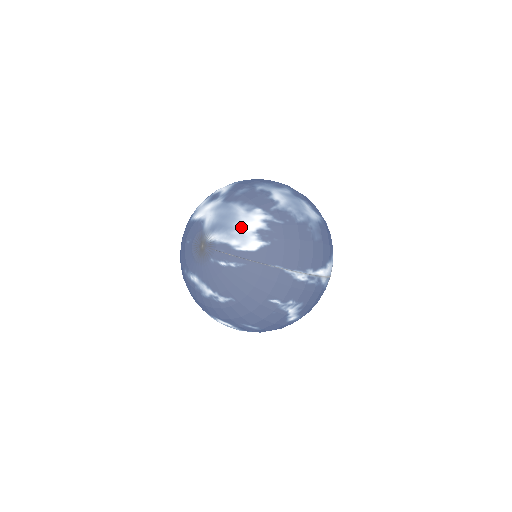
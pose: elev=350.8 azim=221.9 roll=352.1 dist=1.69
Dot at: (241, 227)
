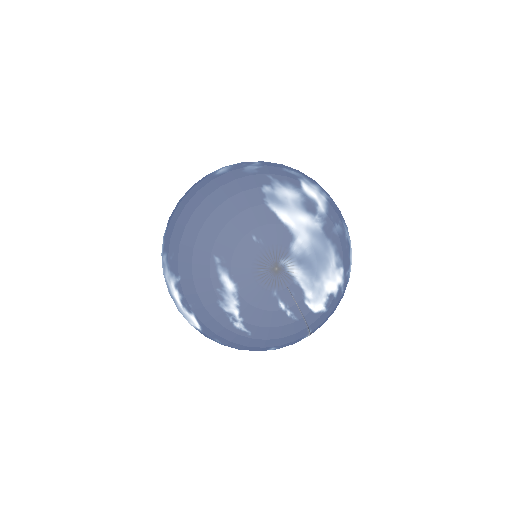
Dot at: (325, 282)
